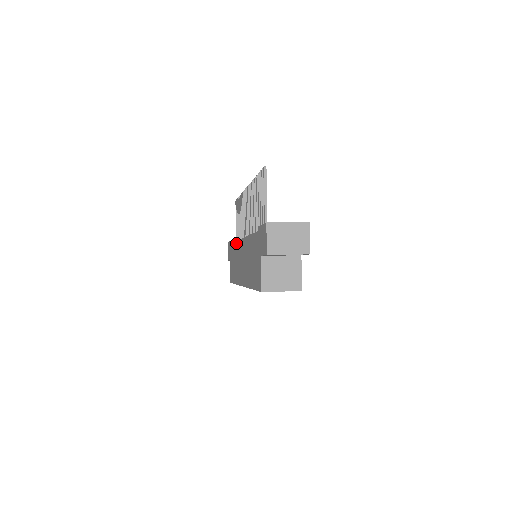
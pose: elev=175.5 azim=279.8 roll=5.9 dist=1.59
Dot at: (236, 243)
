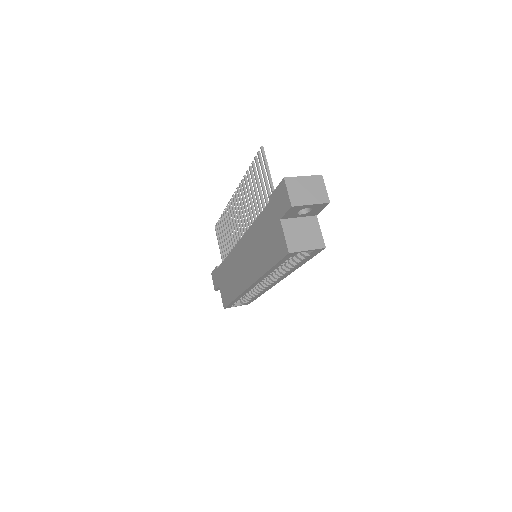
Dot at: (229, 256)
